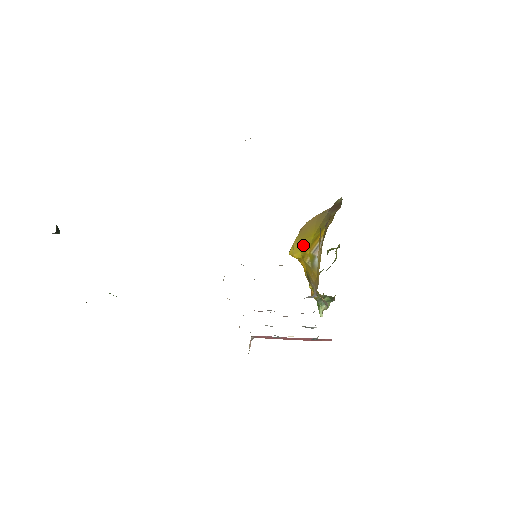
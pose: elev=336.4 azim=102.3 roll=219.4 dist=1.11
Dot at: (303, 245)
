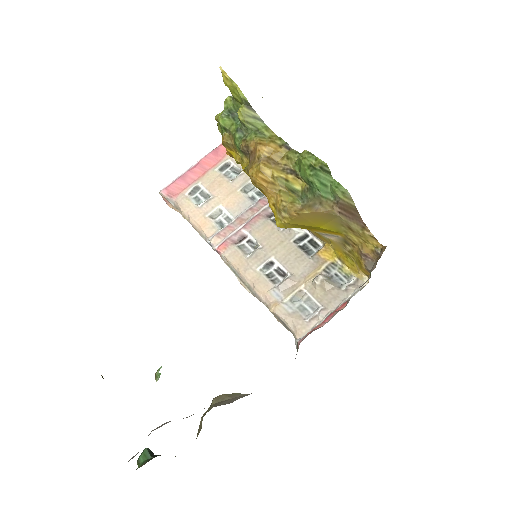
Dot at: (302, 227)
